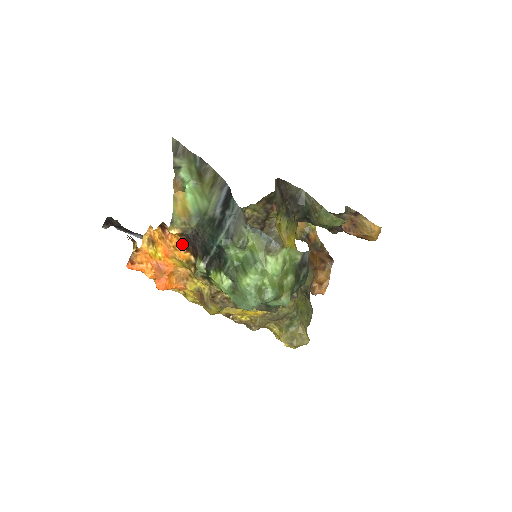
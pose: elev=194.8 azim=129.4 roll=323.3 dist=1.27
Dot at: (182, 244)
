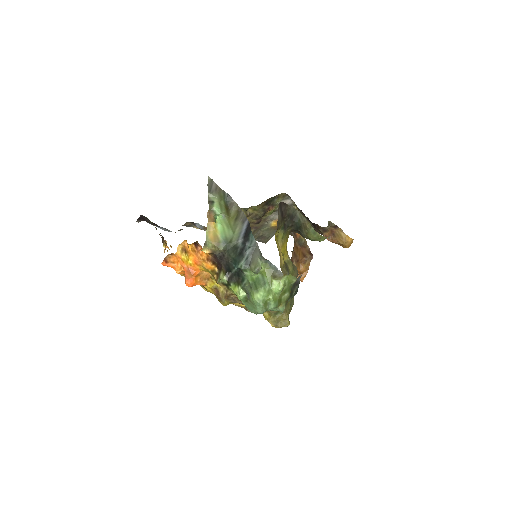
Dot at: (210, 259)
